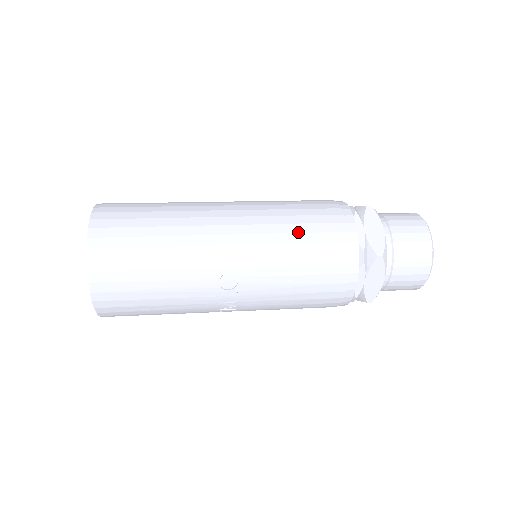
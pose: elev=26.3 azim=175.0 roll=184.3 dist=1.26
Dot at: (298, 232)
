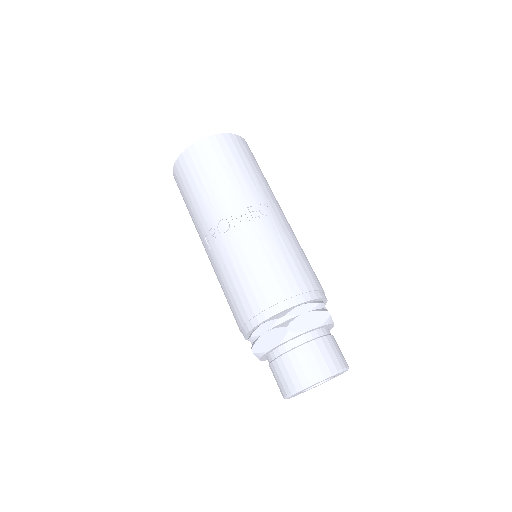
Dot at: occluded
